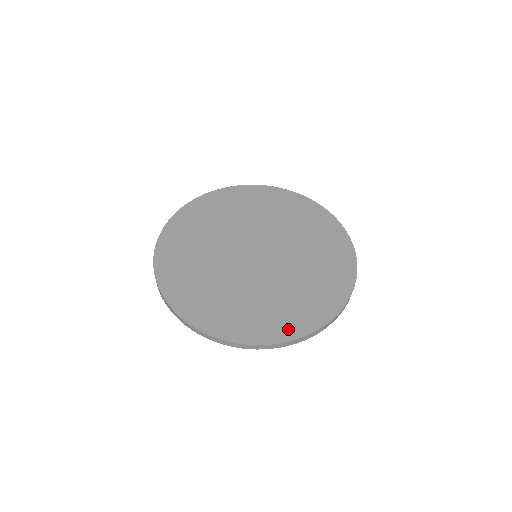
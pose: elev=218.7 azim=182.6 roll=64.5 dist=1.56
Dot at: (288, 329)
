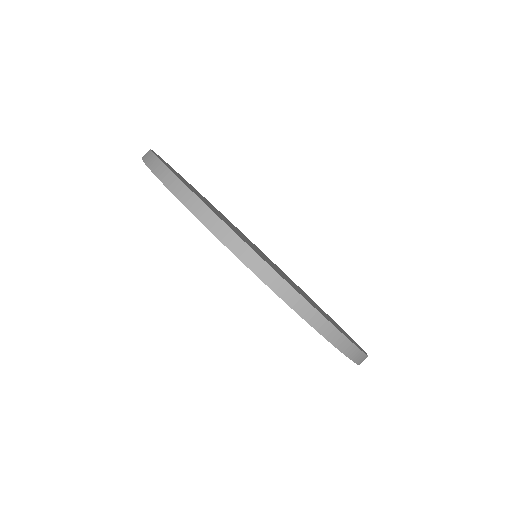
Dot at: occluded
